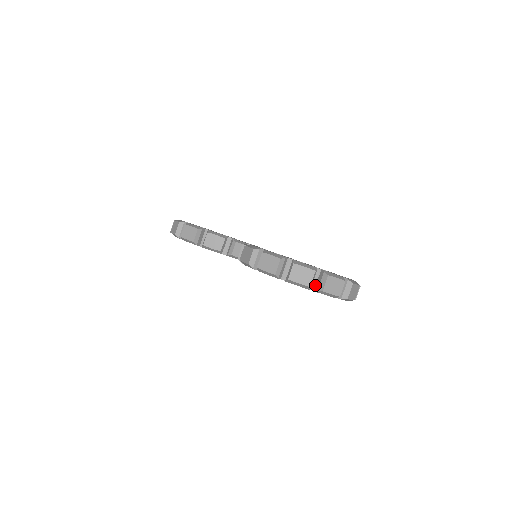
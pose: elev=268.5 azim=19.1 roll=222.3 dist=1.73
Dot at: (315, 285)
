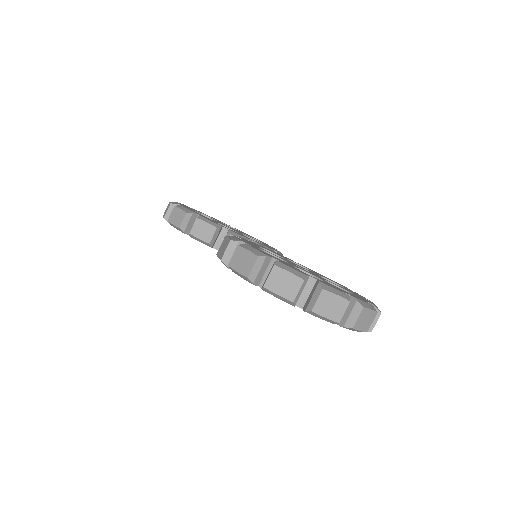
Dot at: (305, 301)
